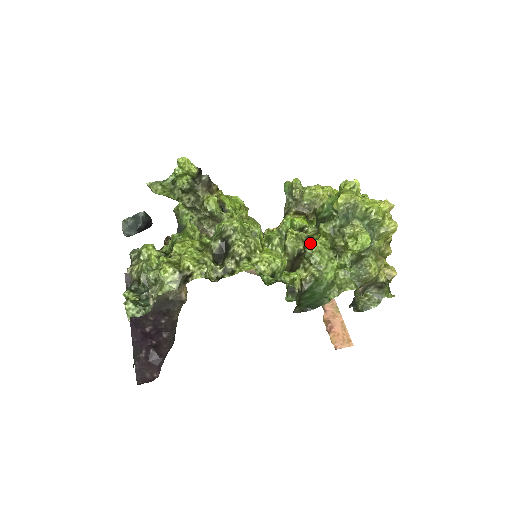
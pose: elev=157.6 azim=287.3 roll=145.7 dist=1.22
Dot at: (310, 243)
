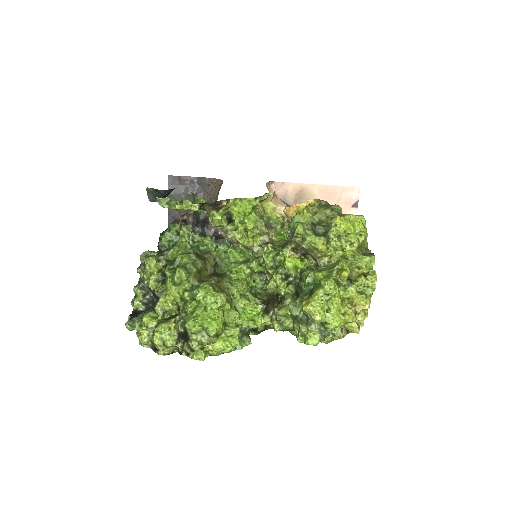
Dot at: (278, 309)
